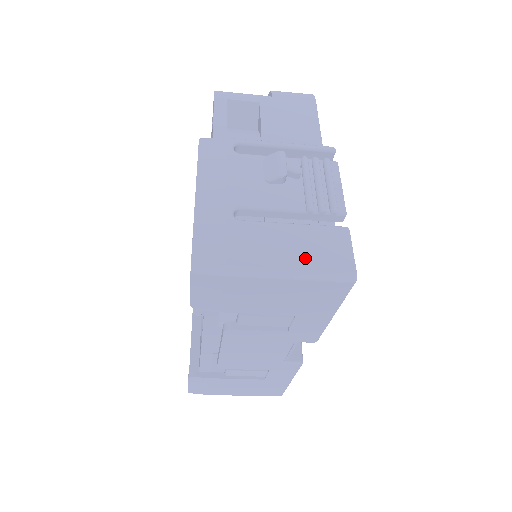
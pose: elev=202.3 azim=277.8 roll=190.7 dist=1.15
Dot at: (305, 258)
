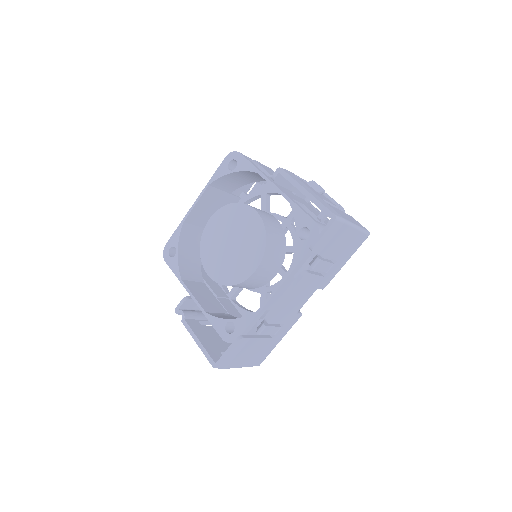
Dot at: (355, 222)
